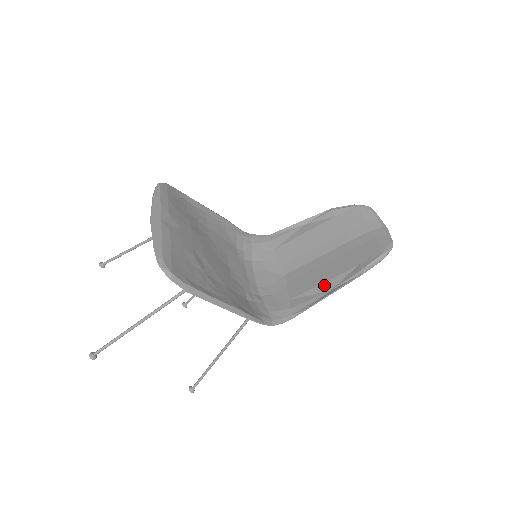
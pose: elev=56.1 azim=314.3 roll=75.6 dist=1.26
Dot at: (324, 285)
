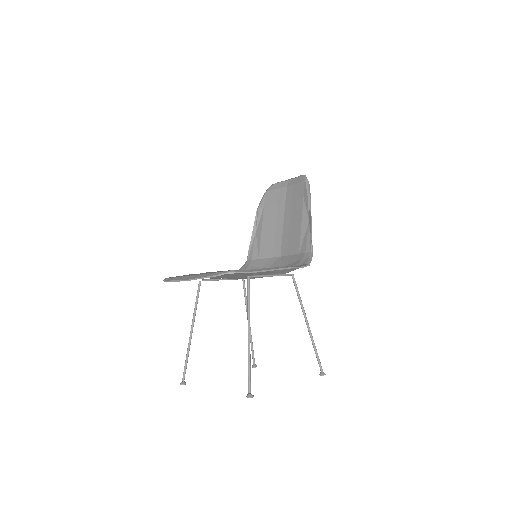
Dot at: (303, 225)
